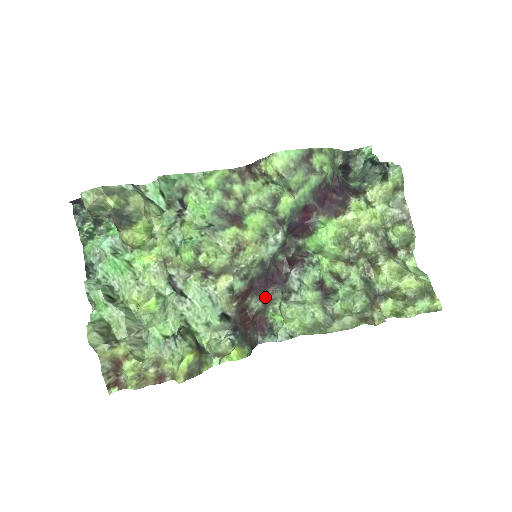
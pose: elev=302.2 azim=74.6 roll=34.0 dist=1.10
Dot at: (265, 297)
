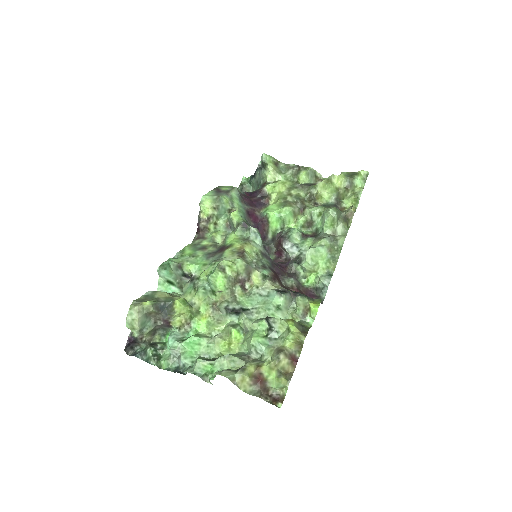
Dot at: (290, 275)
